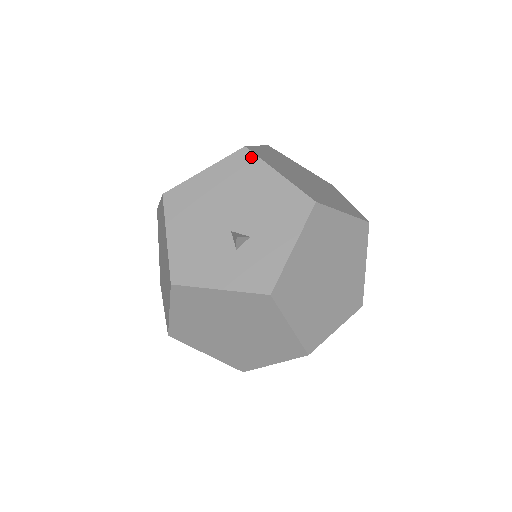
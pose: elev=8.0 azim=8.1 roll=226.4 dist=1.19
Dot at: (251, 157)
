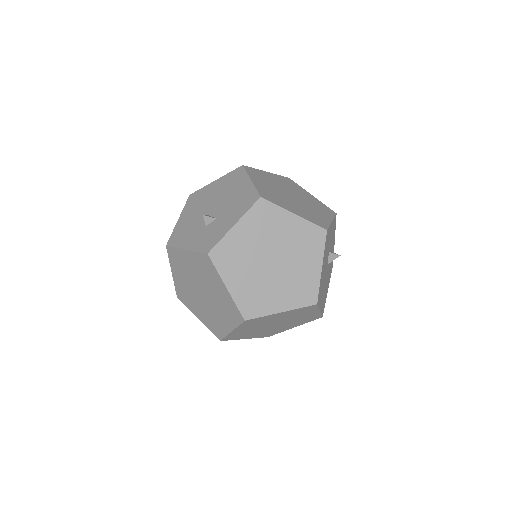
Dot at: (242, 171)
